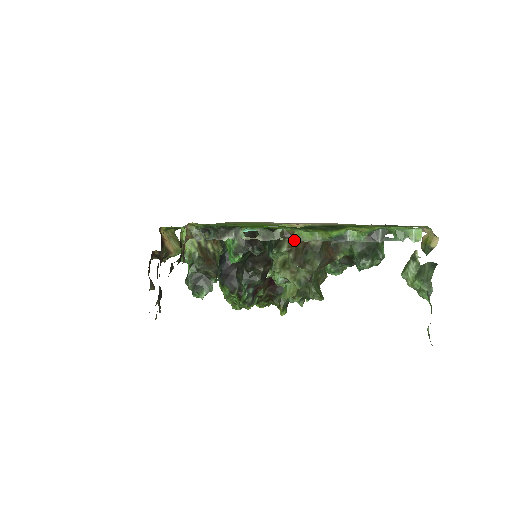
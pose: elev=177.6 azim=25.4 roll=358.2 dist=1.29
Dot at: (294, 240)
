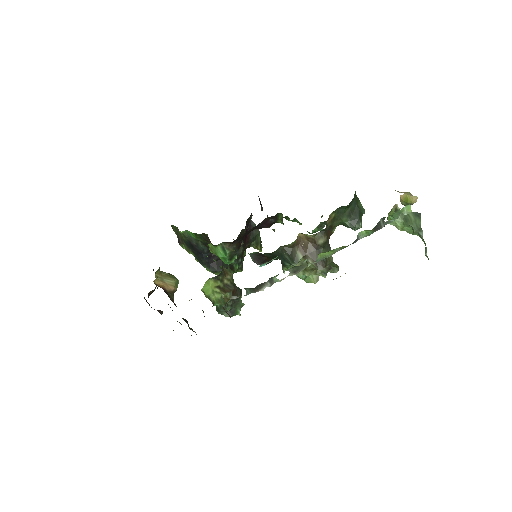
Dot at: (302, 246)
